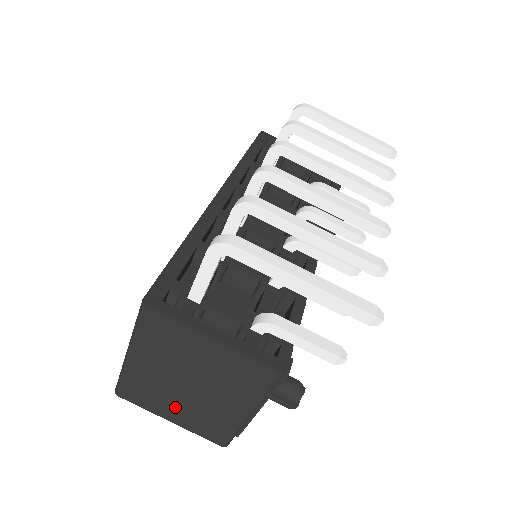
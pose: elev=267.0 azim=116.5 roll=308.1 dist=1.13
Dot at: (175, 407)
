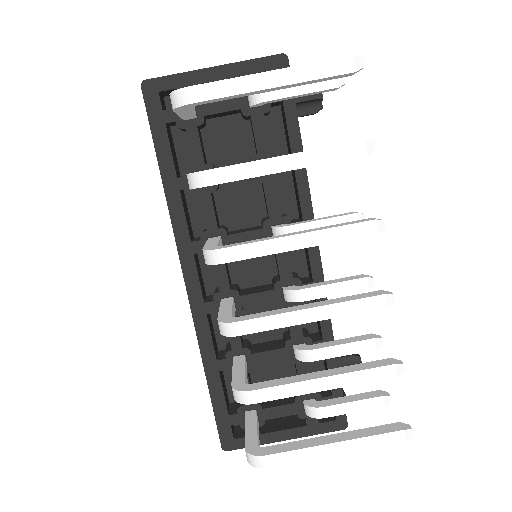
Dot at: occluded
